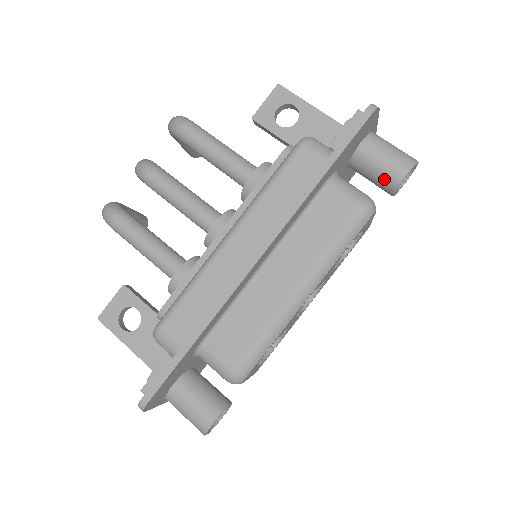
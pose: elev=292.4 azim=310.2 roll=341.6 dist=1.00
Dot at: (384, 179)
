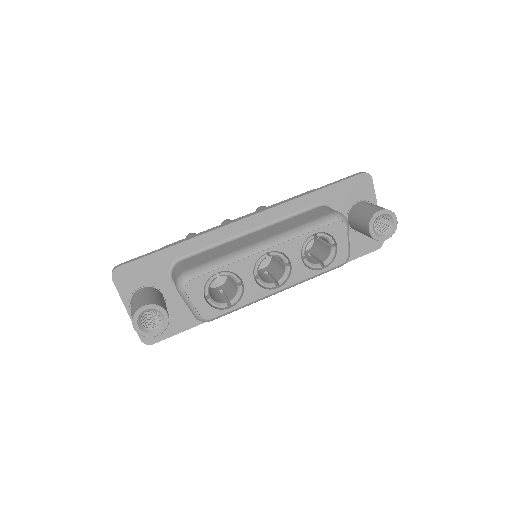
Dot at: (364, 218)
